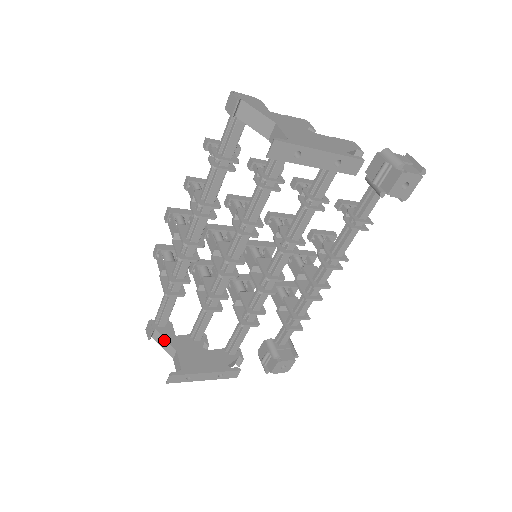
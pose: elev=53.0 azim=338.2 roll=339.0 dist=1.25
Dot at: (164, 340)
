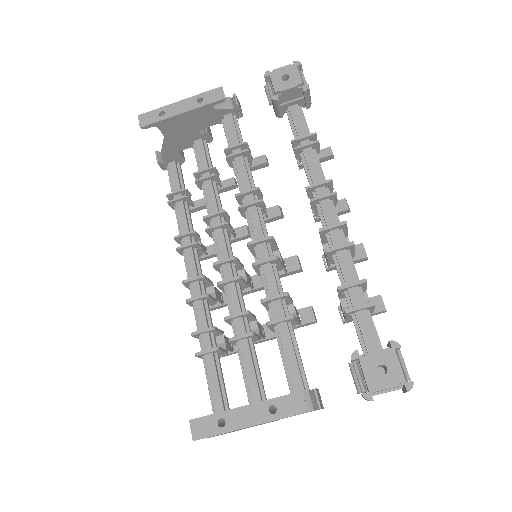
Dot at: occluded
